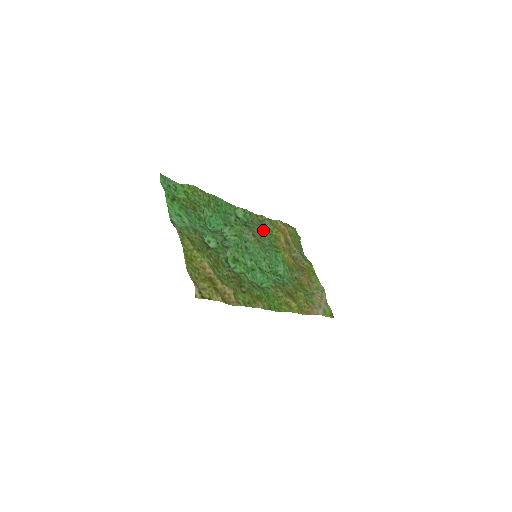
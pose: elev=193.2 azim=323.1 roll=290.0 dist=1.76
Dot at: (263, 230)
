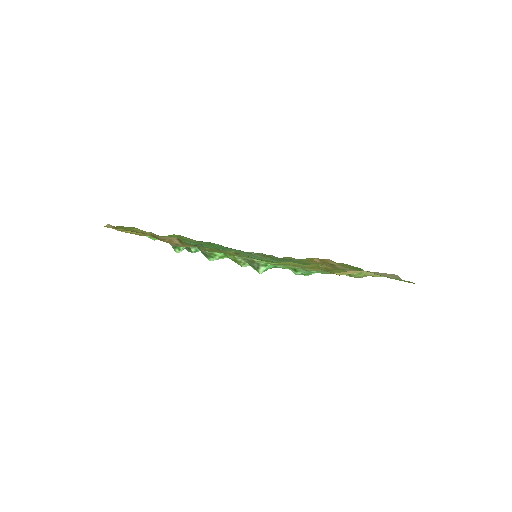
Dot at: occluded
